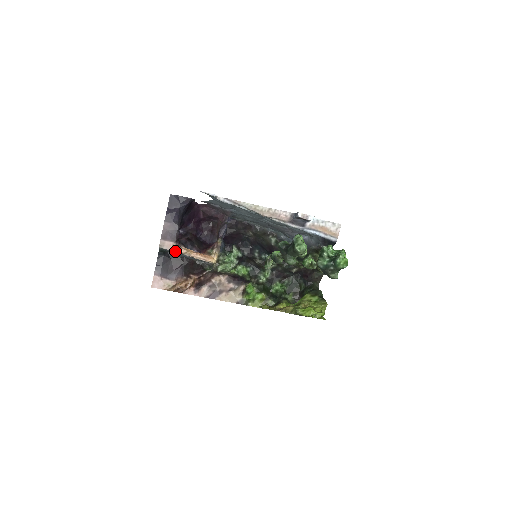
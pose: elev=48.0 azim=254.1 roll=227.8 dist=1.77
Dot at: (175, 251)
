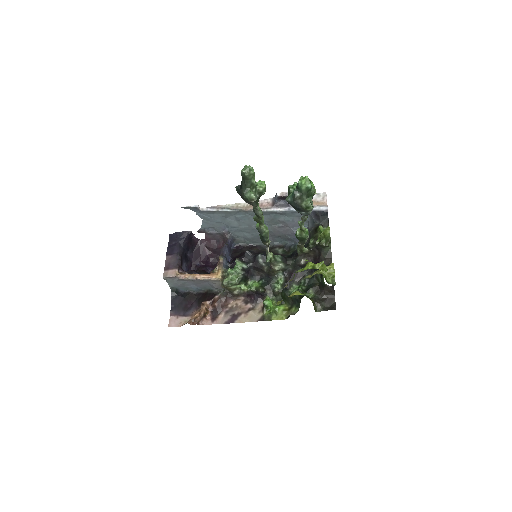
Dot at: (179, 277)
